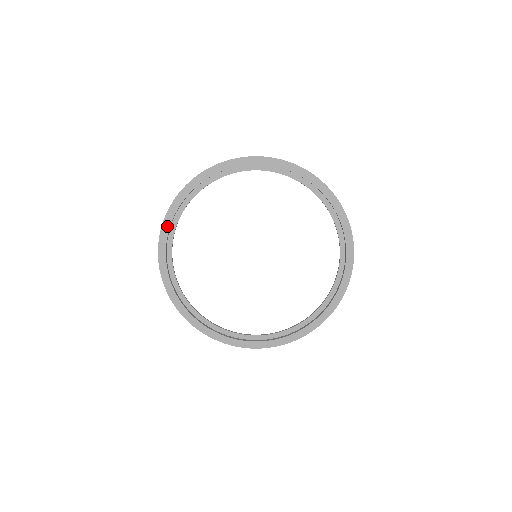
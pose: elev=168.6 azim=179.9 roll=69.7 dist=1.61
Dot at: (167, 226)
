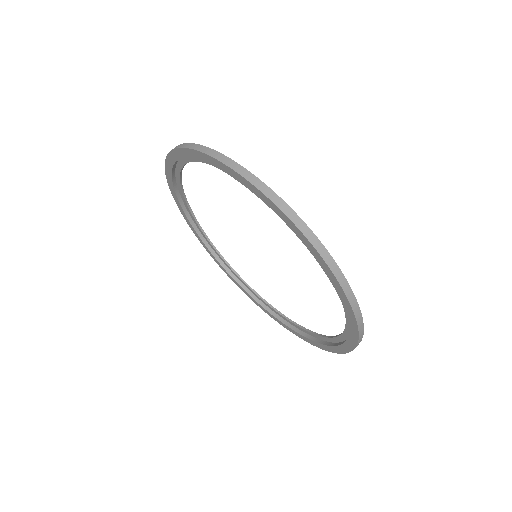
Dot at: (171, 184)
